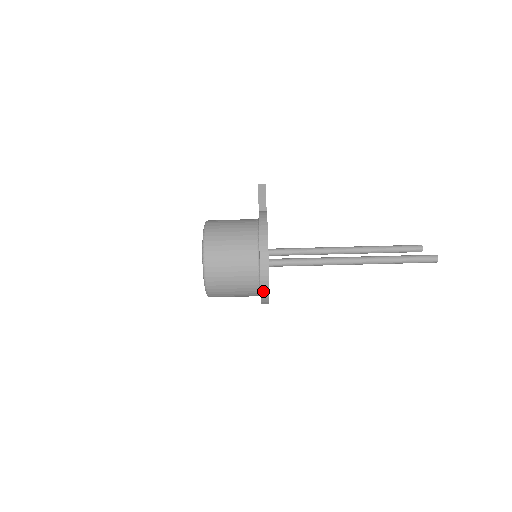
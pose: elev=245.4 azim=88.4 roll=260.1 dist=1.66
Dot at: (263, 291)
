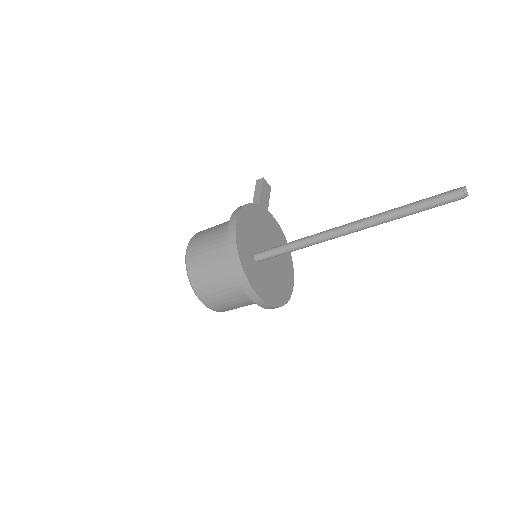
Dot at: (246, 289)
